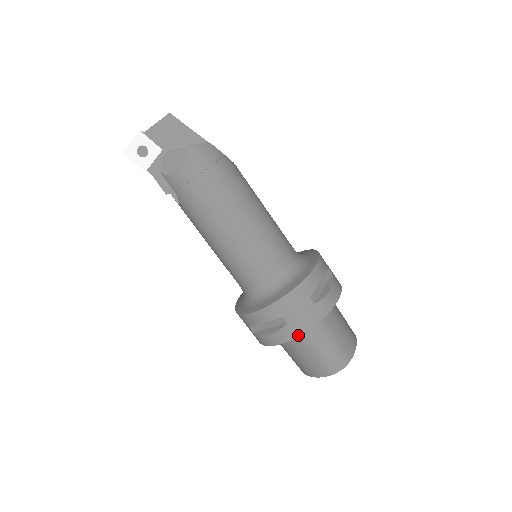
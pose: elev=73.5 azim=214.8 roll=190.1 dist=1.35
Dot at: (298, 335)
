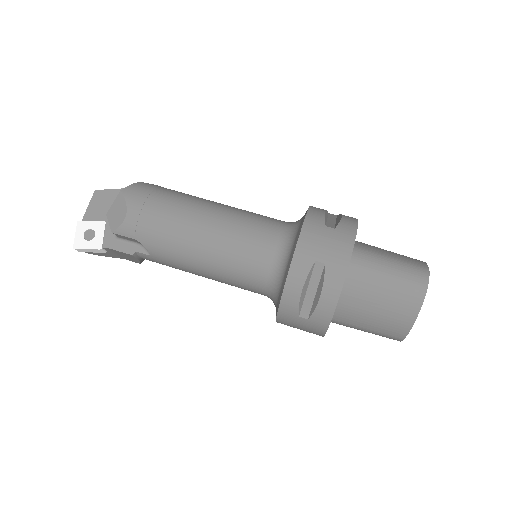
Dot at: (346, 267)
